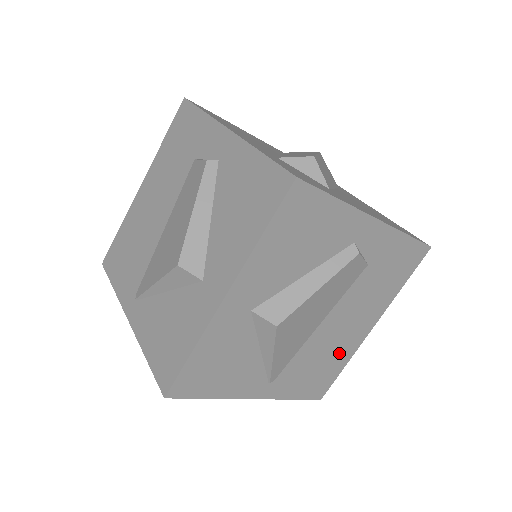
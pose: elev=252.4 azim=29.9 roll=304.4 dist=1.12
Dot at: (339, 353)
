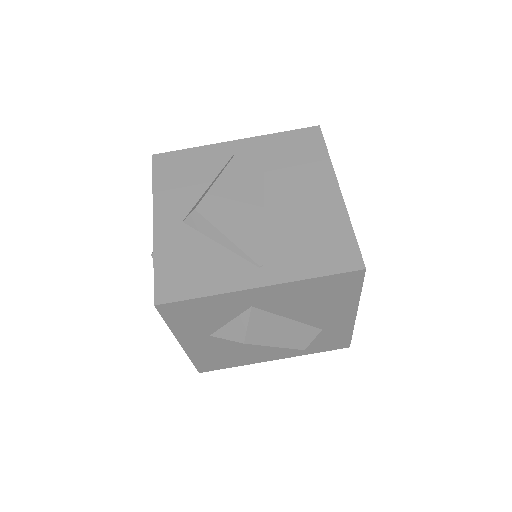
Dot at: (324, 220)
